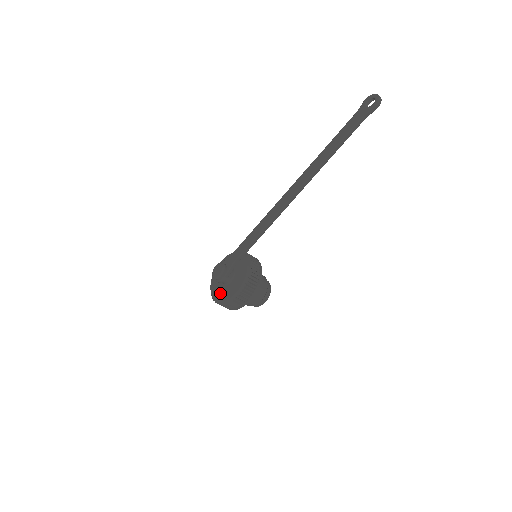
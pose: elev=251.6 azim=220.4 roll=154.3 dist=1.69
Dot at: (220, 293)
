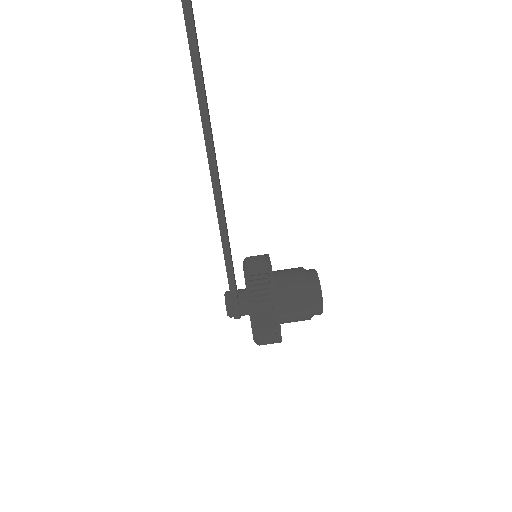
Dot at: occluded
